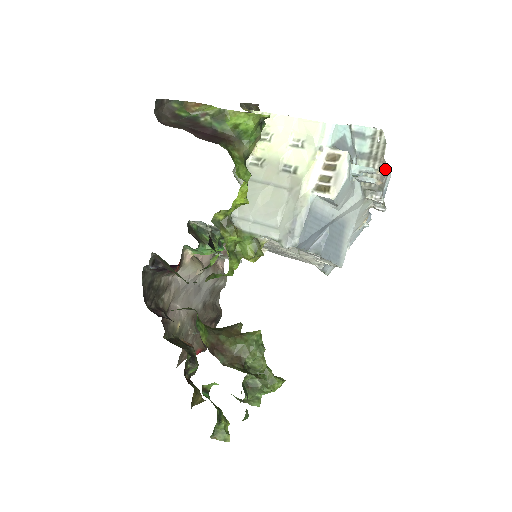
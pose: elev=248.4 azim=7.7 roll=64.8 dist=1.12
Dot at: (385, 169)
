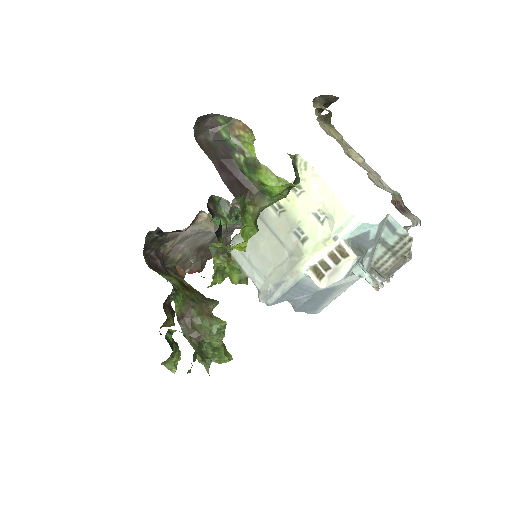
Dot at: (400, 263)
